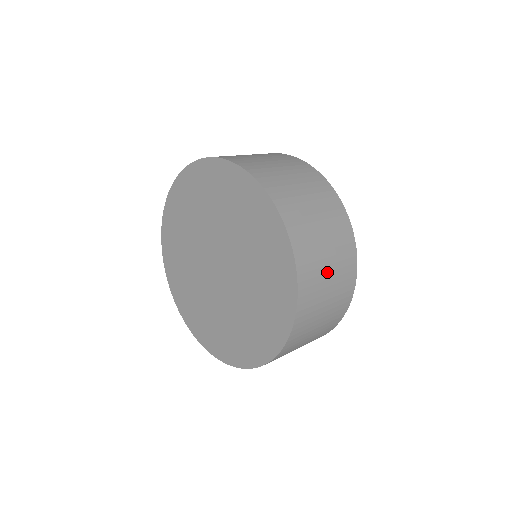
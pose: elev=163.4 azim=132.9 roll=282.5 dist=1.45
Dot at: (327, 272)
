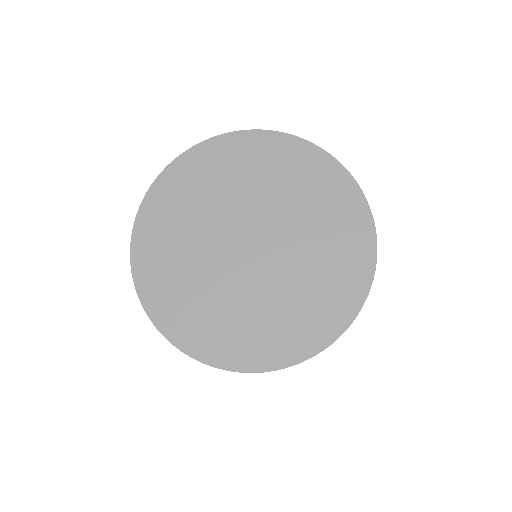
Dot at: occluded
